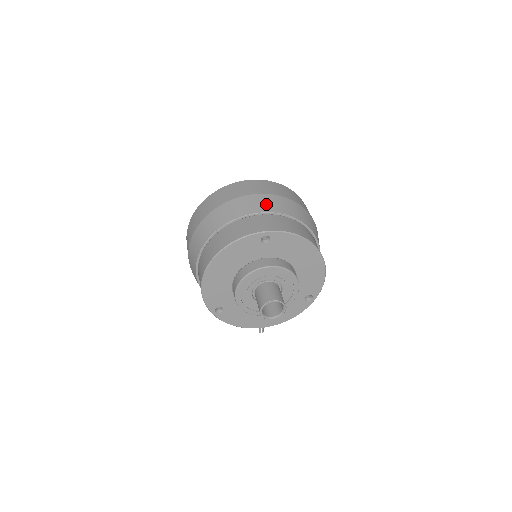
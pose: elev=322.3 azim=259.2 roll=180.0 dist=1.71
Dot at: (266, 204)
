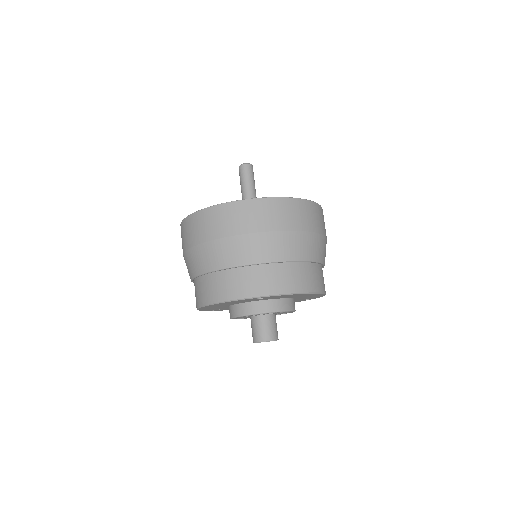
Dot at: (266, 250)
